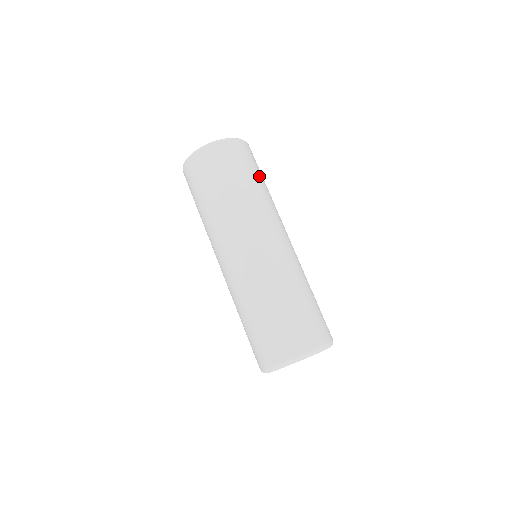
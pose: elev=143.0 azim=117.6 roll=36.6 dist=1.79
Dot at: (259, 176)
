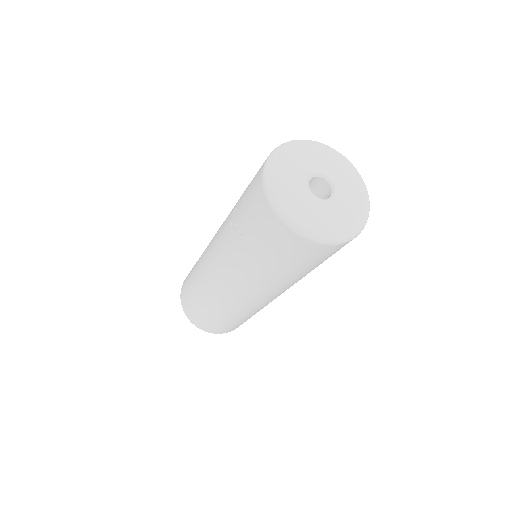
Dot at: occluded
